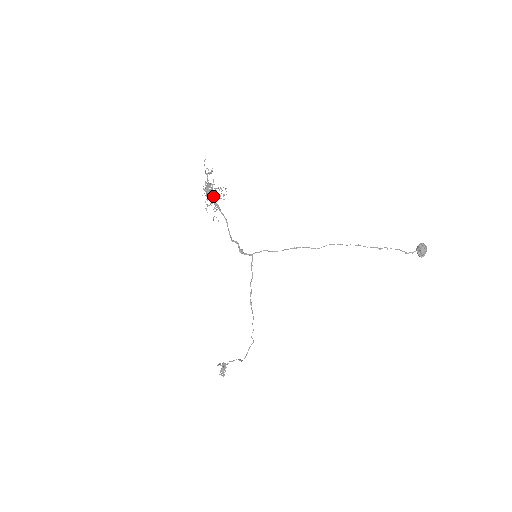
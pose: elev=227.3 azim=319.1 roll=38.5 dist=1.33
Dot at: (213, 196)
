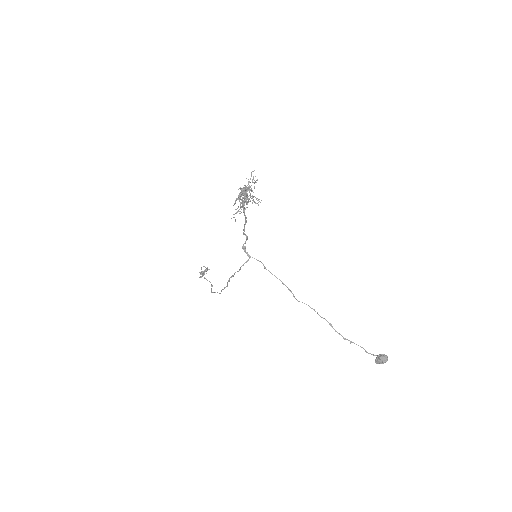
Dot at: (244, 201)
